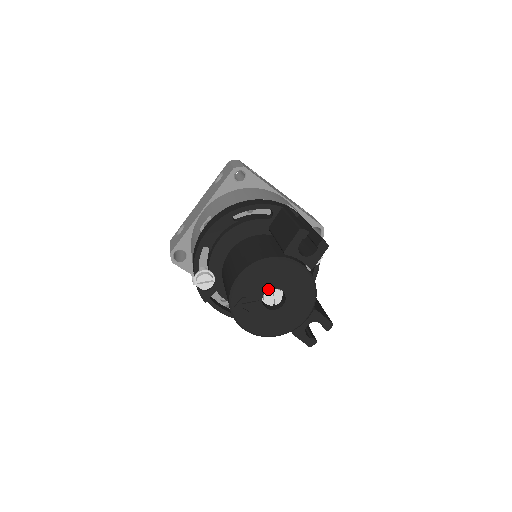
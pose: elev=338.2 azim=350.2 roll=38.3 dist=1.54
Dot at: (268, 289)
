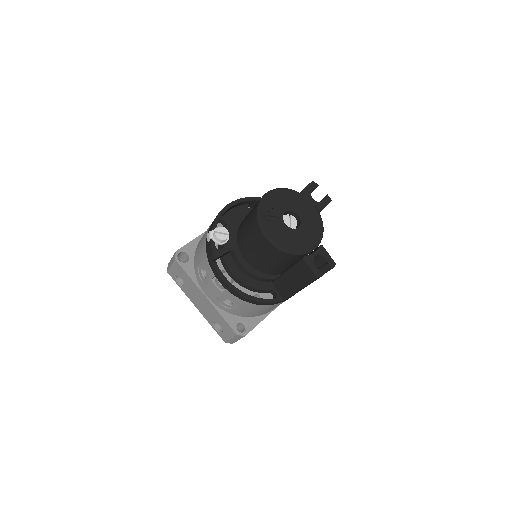
Dot at: (288, 210)
